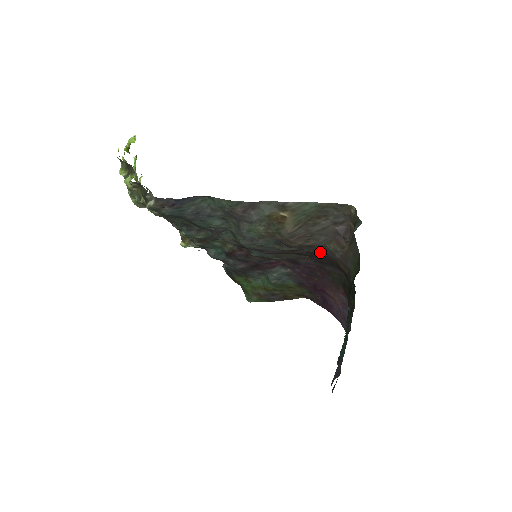
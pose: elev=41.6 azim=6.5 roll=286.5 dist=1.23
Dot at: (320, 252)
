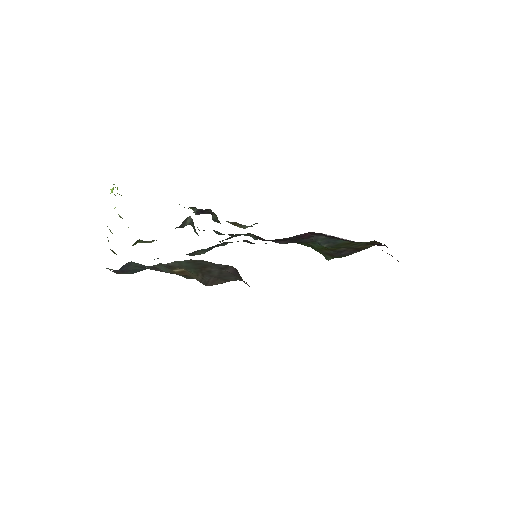
Dot at: occluded
